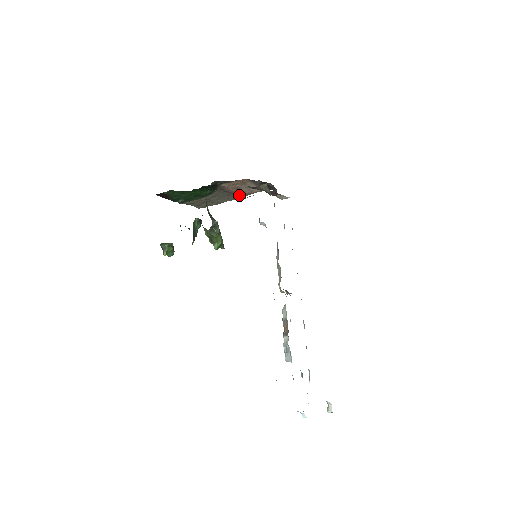
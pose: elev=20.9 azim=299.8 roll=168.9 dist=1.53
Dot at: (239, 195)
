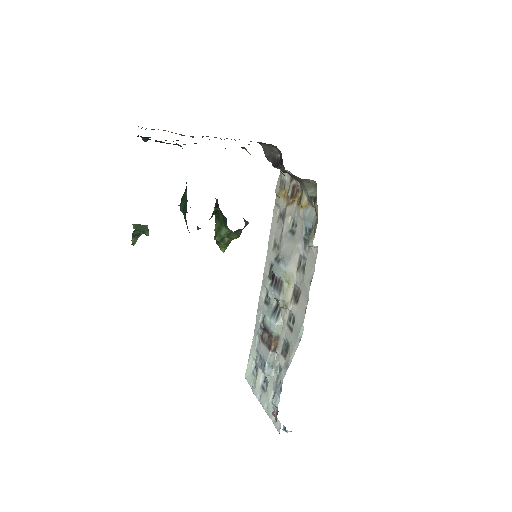
Dot at: occluded
